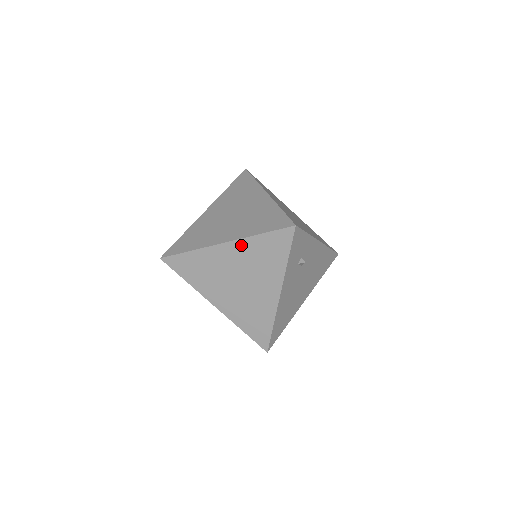
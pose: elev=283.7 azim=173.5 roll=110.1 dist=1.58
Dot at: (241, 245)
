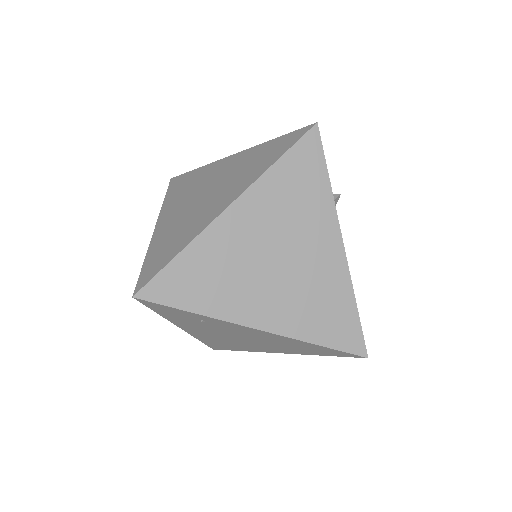
Dot at: (256, 195)
